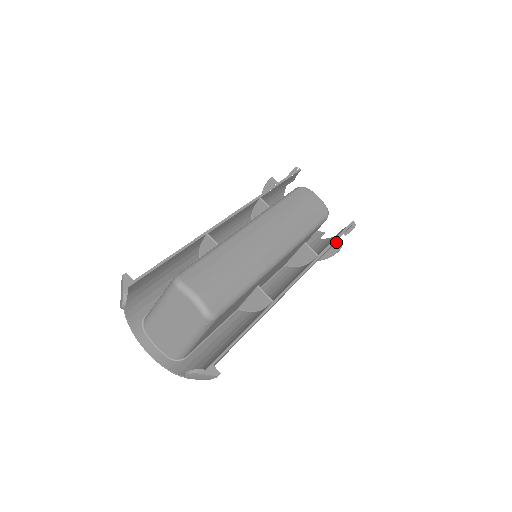
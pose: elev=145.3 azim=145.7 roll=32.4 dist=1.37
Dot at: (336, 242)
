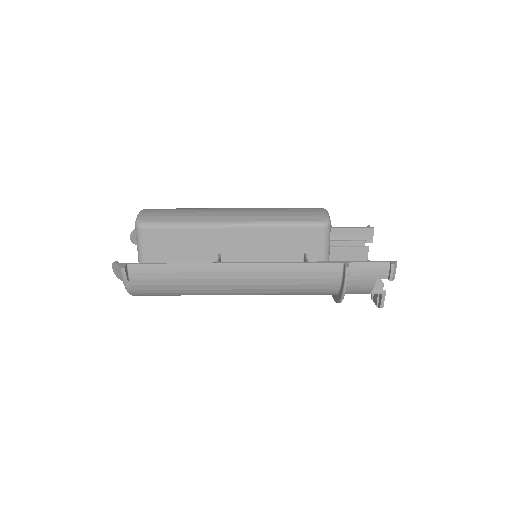
Dot at: (345, 263)
